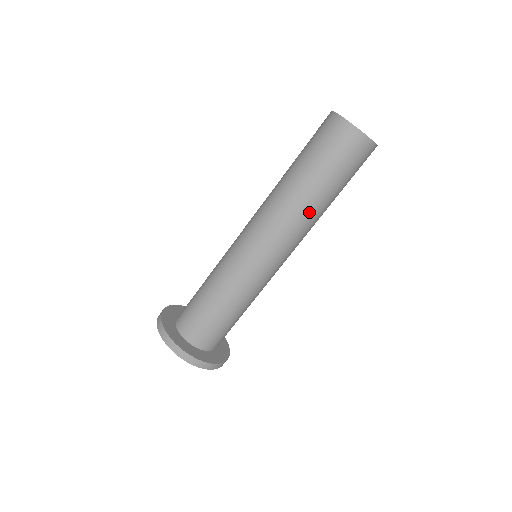
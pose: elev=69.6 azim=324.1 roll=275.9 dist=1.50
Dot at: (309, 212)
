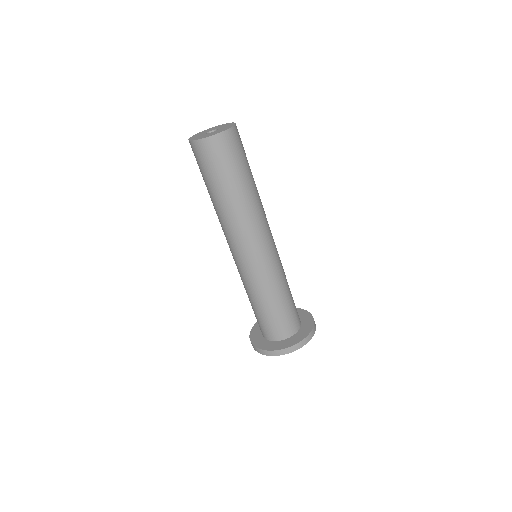
Dot at: (225, 213)
